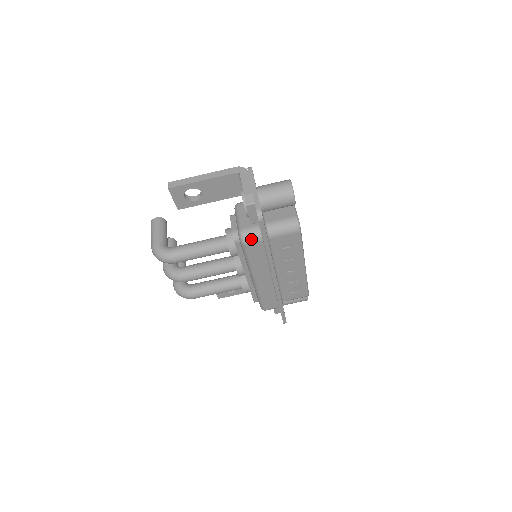
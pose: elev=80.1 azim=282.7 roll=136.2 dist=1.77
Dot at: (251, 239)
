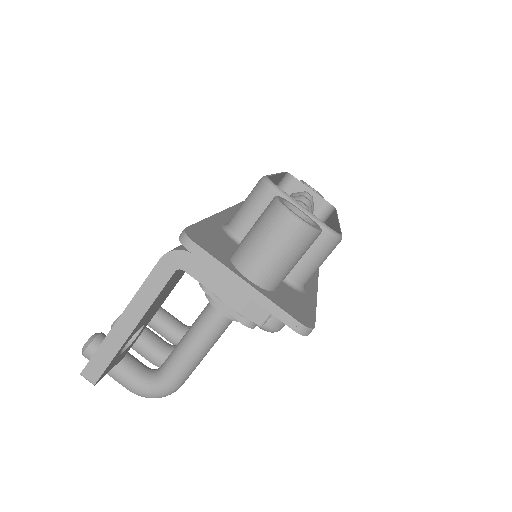
Dot at: occluded
